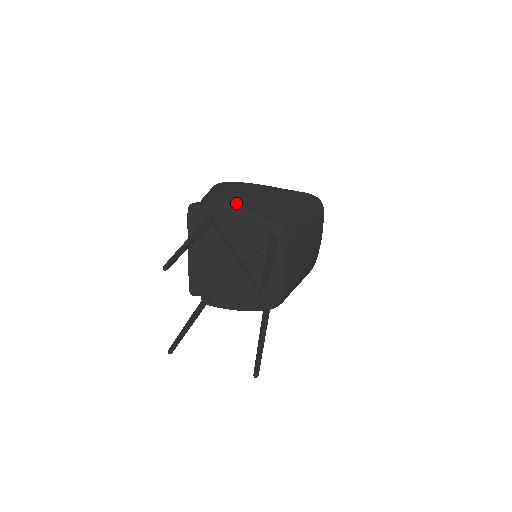
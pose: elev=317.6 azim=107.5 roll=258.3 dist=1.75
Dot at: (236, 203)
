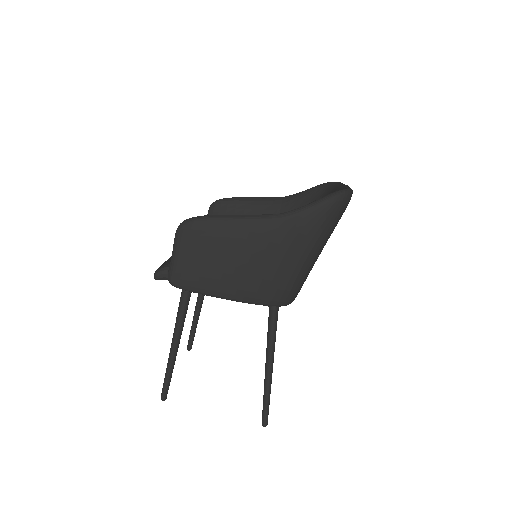
Dot at: (216, 292)
